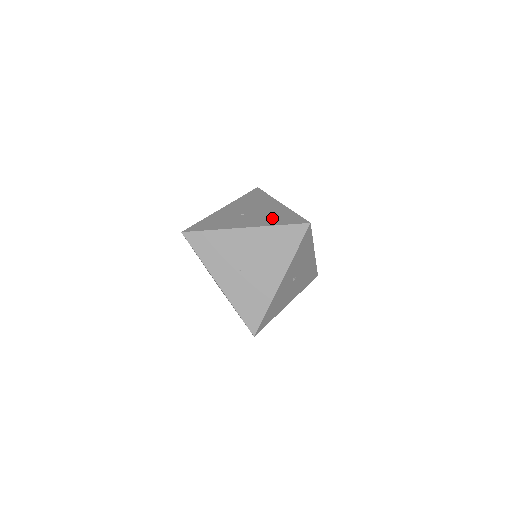
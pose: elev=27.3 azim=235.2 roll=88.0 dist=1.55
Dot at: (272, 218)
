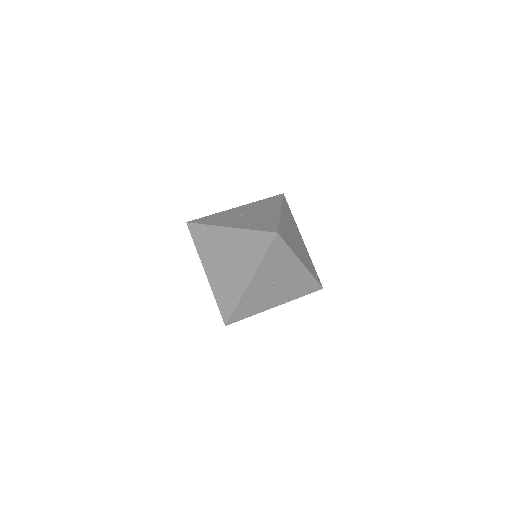
Dot at: (256, 223)
